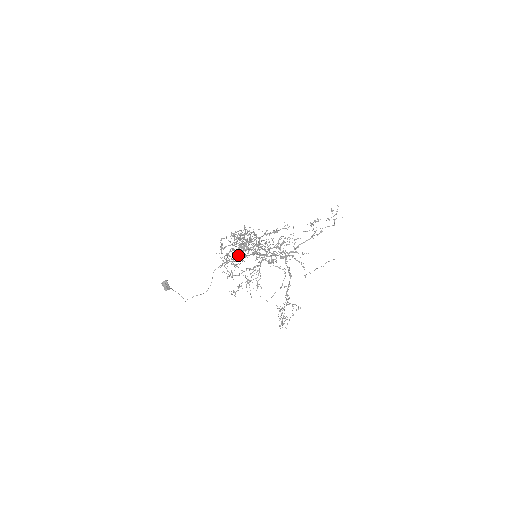
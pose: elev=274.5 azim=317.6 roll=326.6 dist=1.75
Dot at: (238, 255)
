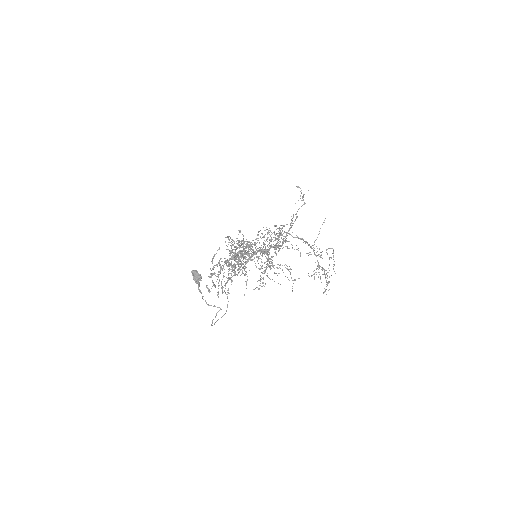
Dot at: (239, 260)
